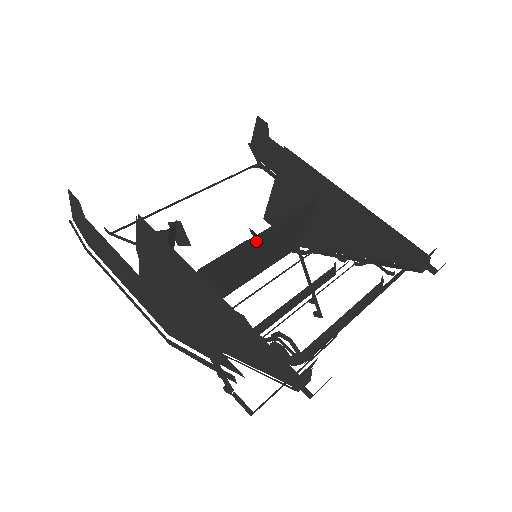
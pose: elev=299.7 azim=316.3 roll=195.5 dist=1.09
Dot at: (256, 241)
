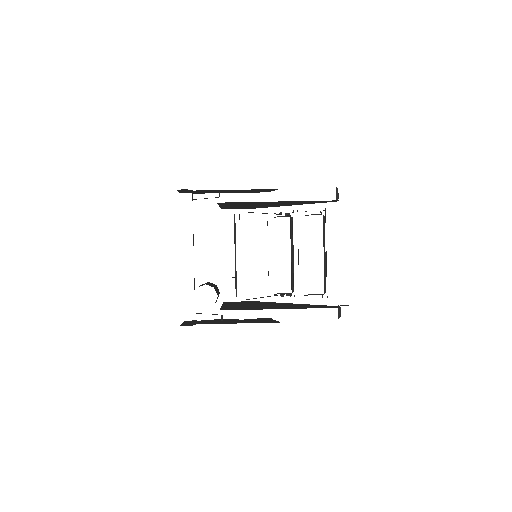
Dot at: occluded
